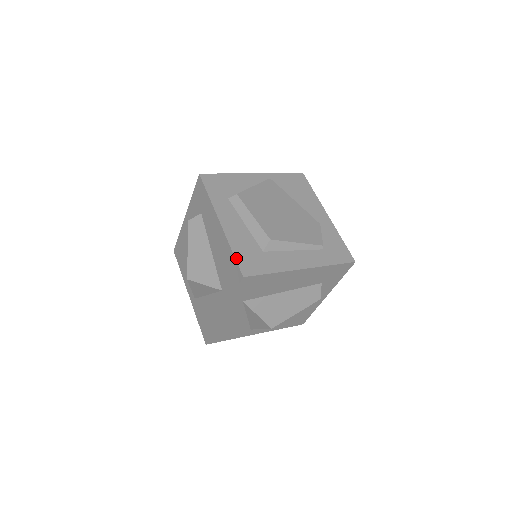
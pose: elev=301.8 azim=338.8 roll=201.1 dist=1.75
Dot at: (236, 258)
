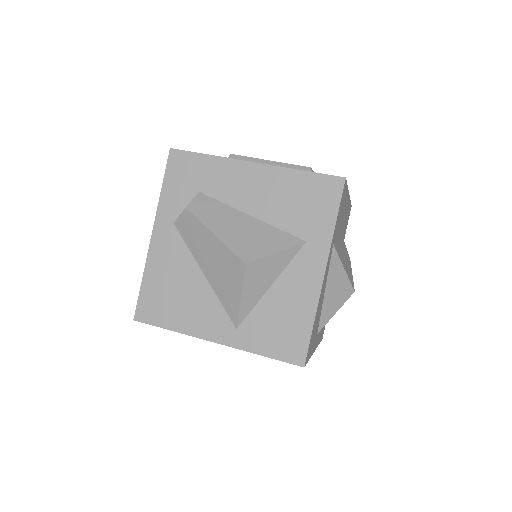
Dot at: (315, 172)
